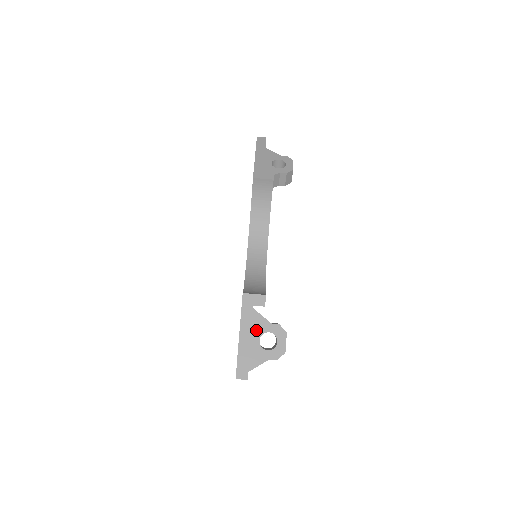
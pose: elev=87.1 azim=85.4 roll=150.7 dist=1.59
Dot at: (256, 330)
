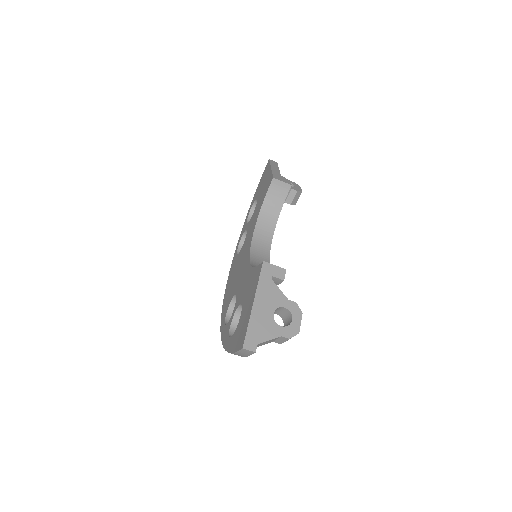
Dot at: (272, 302)
